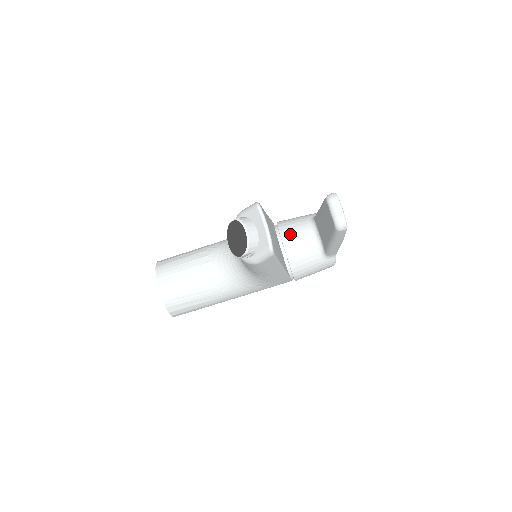
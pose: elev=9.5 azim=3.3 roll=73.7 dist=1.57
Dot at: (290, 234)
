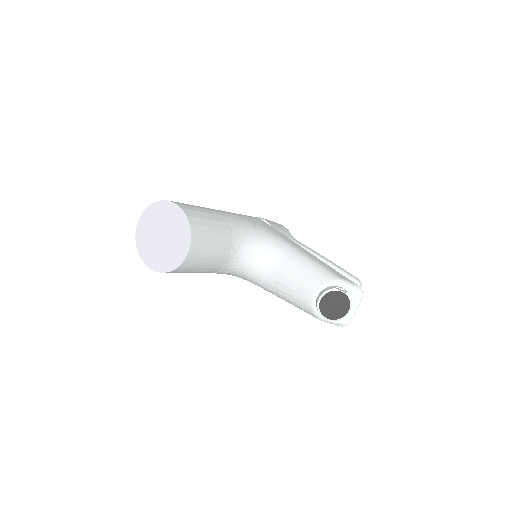
Dot at: occluded
